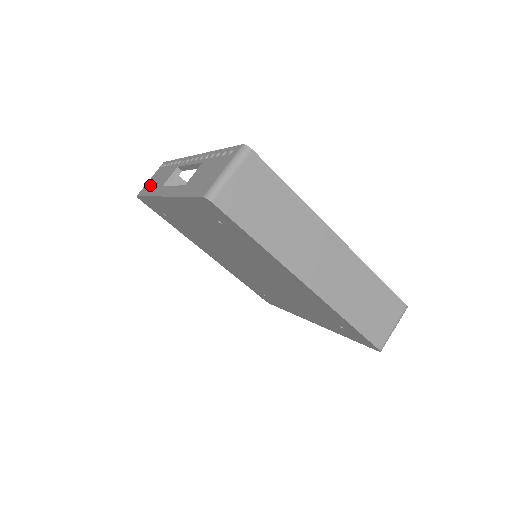
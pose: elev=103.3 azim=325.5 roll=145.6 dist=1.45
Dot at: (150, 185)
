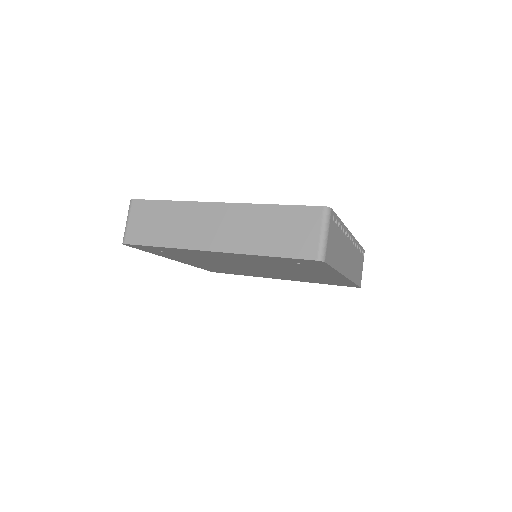
Dot at: occluded
